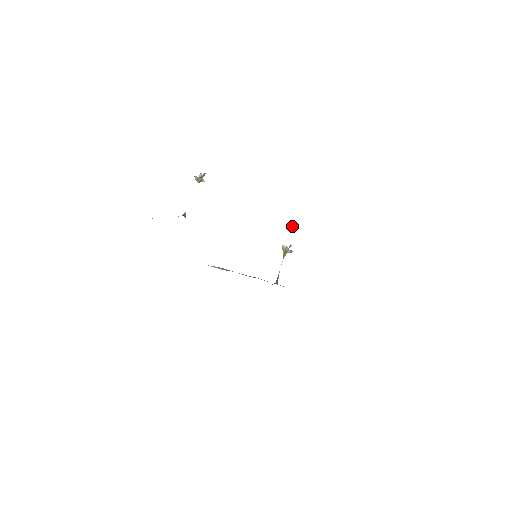
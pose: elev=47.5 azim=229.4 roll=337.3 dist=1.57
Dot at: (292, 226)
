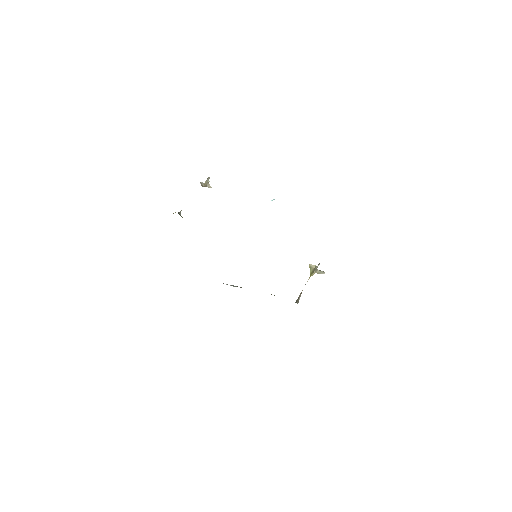
Dot at: occluded
